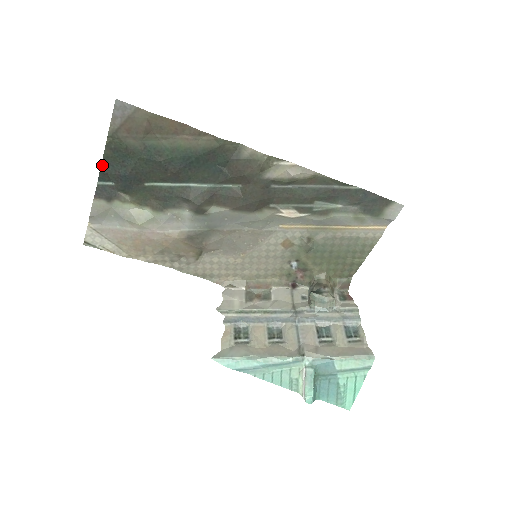
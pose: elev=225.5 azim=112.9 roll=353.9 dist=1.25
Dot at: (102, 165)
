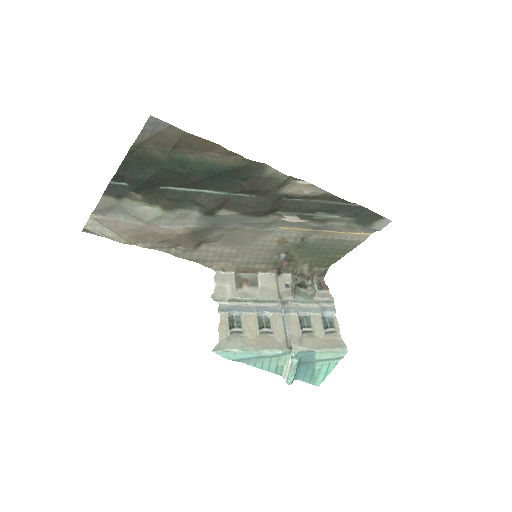
Dot at: (119, 169)
